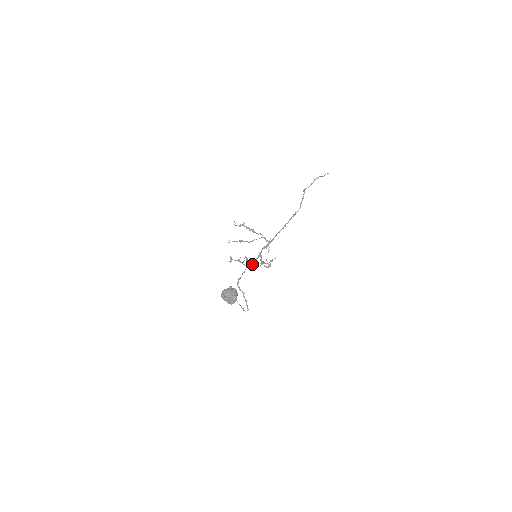
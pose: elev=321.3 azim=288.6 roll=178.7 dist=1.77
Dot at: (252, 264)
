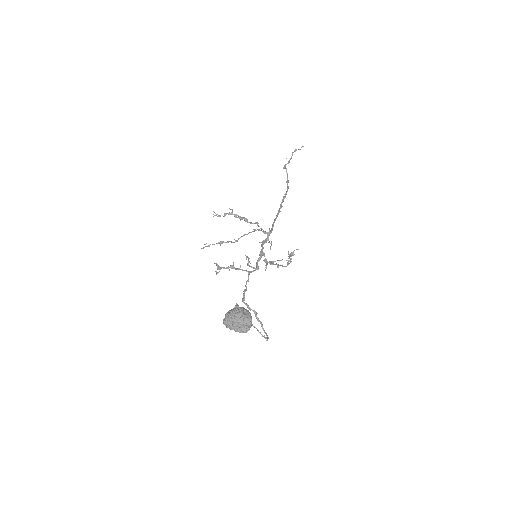
Dot at: (256, 267)
